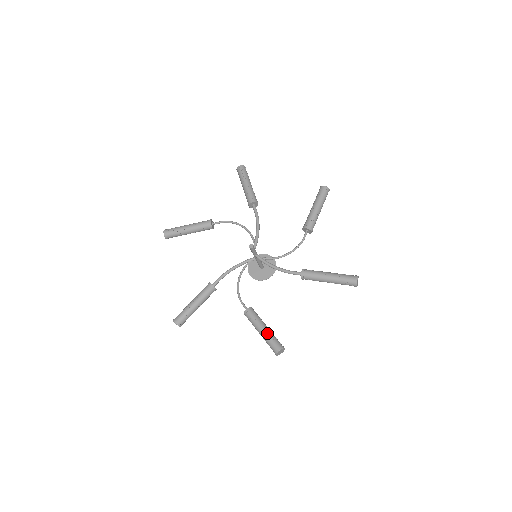
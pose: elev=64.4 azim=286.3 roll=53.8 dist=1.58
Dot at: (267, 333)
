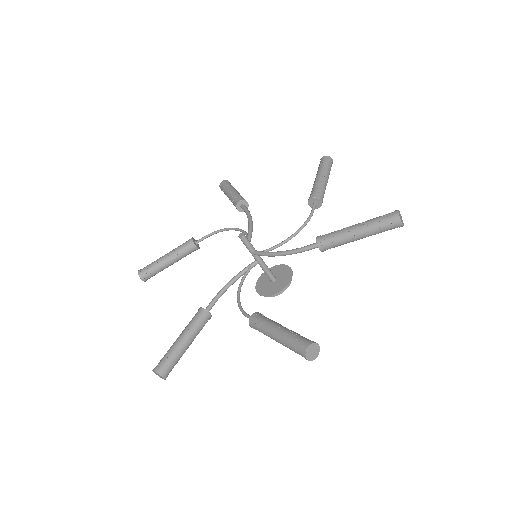
Dot at: (285, 332)
